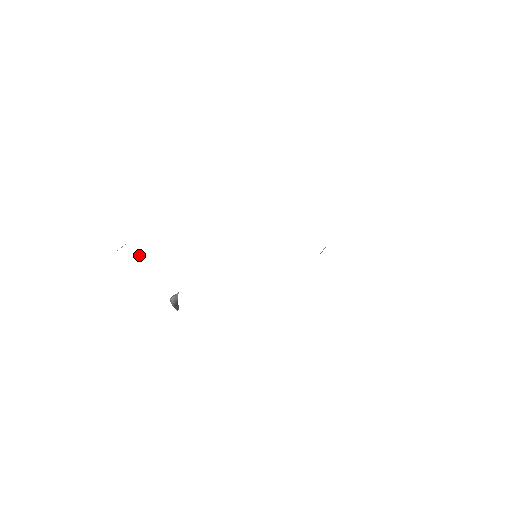
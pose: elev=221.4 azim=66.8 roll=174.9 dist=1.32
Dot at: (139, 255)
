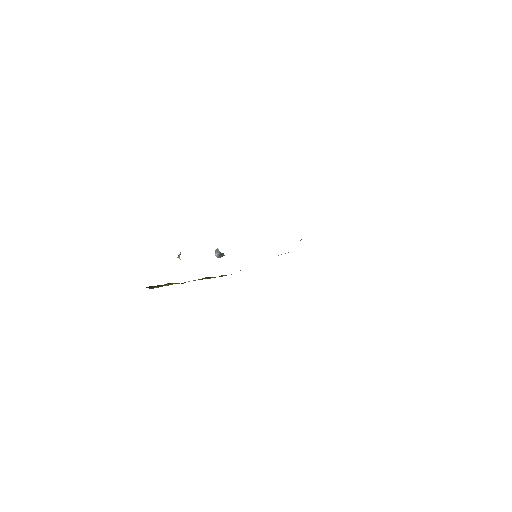
Dot at: (178, 256)
